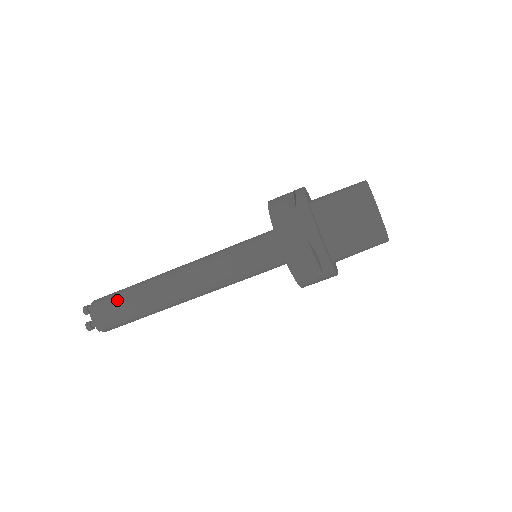
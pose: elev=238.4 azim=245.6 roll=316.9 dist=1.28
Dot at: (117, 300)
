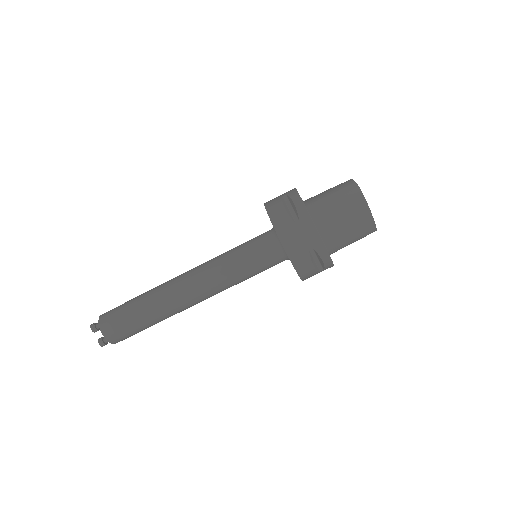
Dot at: (127, 317)
